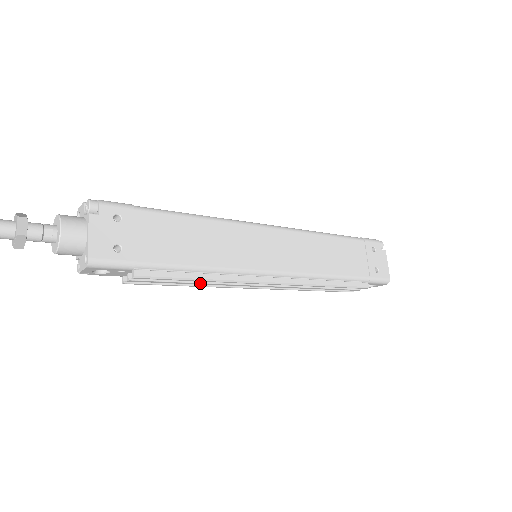
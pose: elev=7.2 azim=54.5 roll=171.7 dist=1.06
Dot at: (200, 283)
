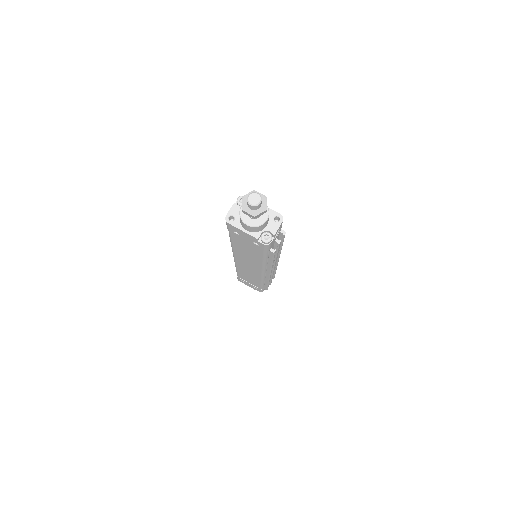
Dot at: occluded
